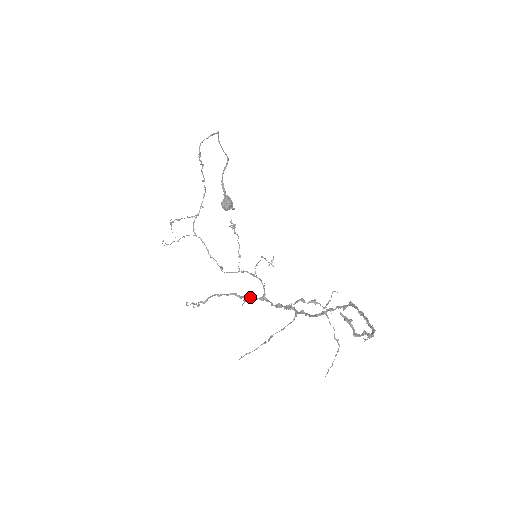
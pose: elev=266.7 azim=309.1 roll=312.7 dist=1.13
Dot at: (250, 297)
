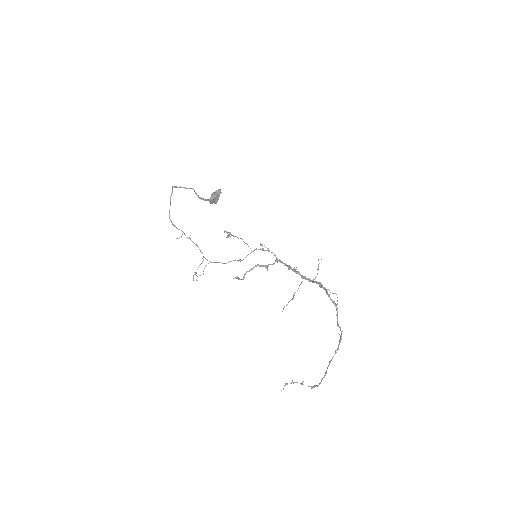
Dot at: occluded
